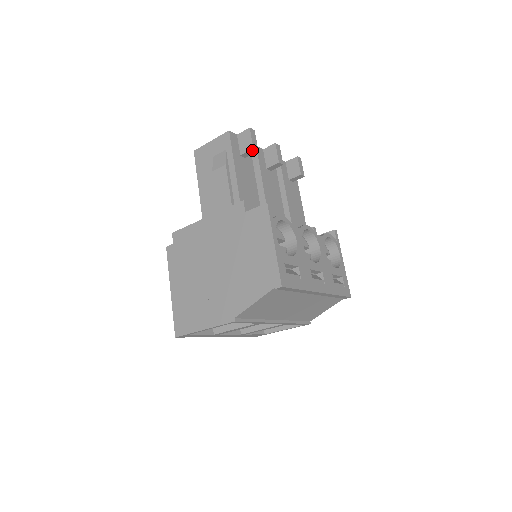
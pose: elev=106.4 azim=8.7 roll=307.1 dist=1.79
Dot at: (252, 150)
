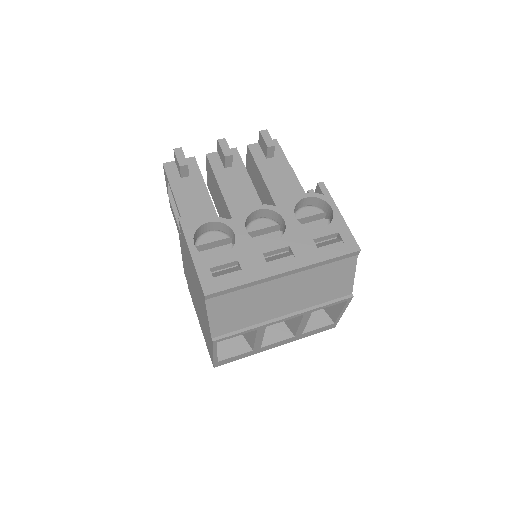
Dot at: (182, 168)
